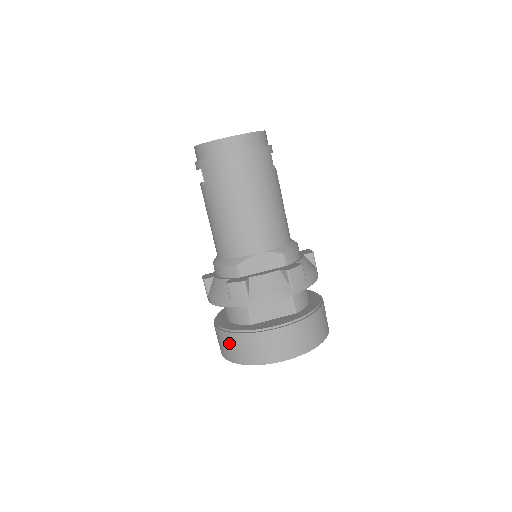
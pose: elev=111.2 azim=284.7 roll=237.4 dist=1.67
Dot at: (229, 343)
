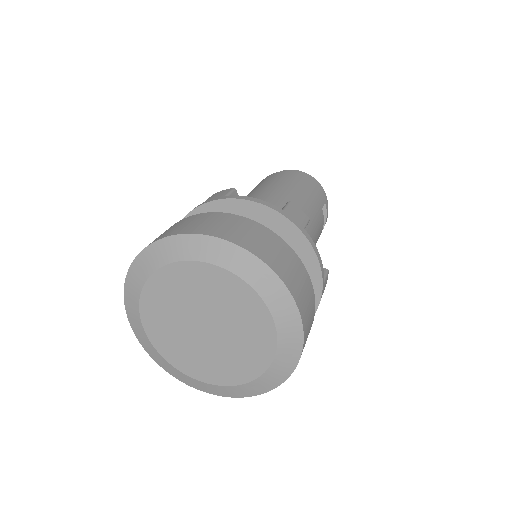
Dot at: occluded
